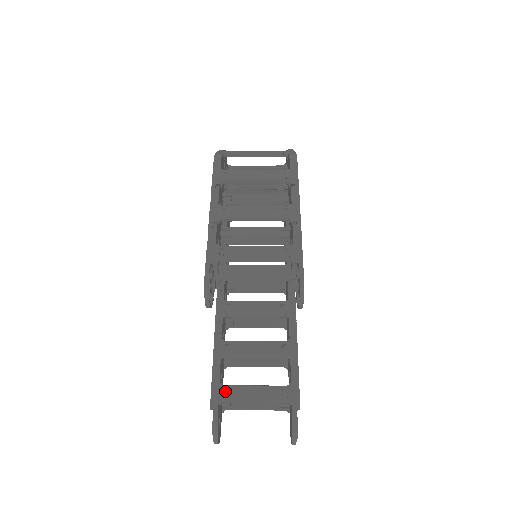
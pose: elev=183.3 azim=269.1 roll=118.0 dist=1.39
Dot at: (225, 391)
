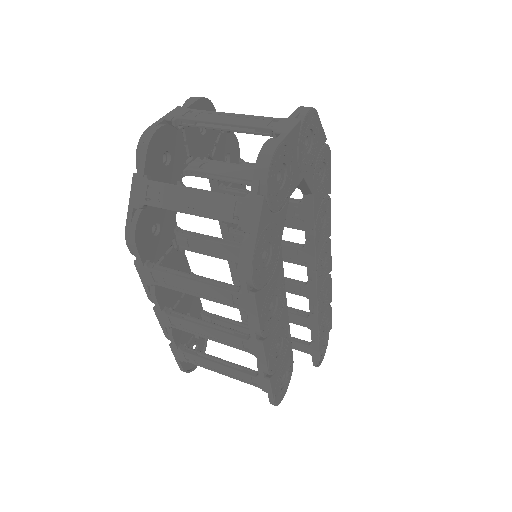
Dot at: occluded
